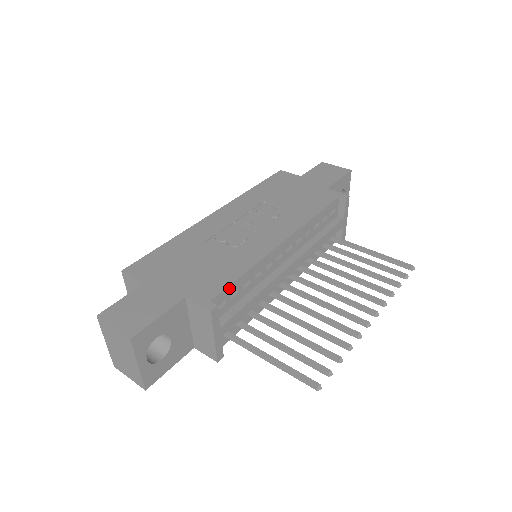
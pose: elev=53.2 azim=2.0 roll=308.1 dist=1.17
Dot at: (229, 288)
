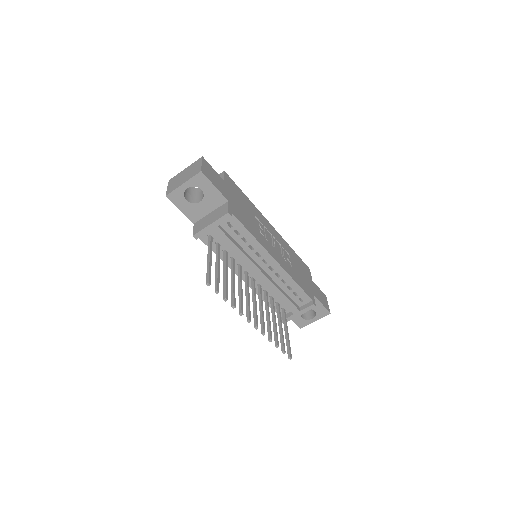
Dot at: (241, 226)
